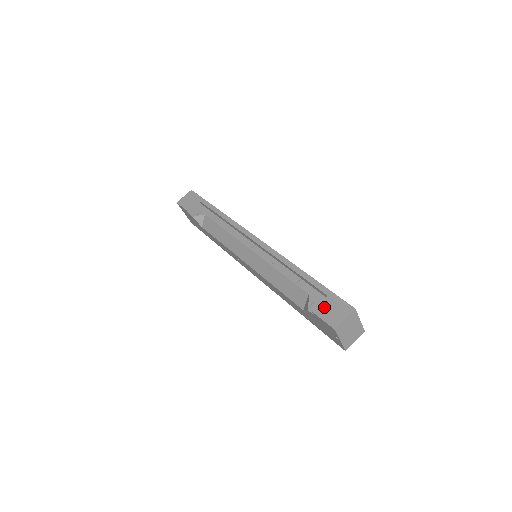
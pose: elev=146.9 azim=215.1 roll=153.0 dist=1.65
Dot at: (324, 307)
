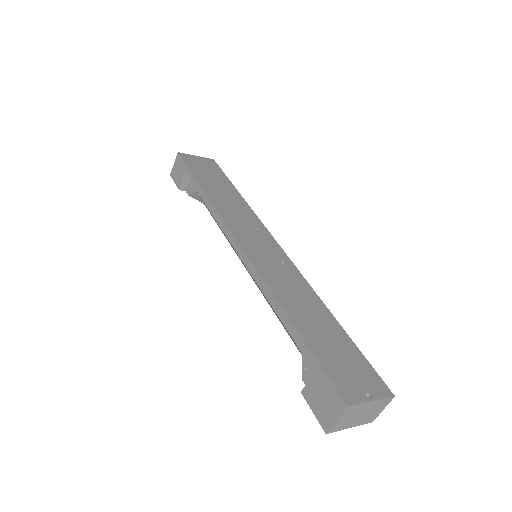
Dot at: (312, 390)
